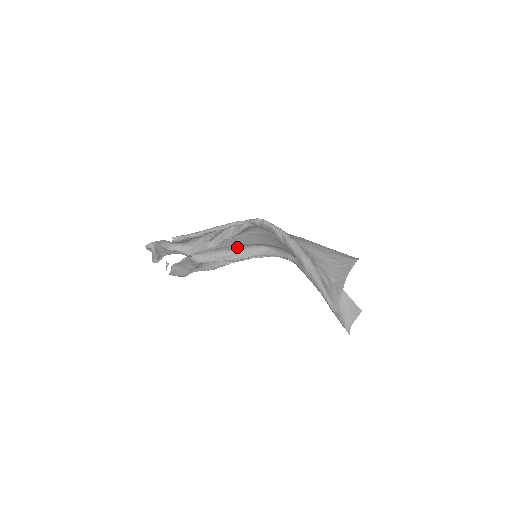
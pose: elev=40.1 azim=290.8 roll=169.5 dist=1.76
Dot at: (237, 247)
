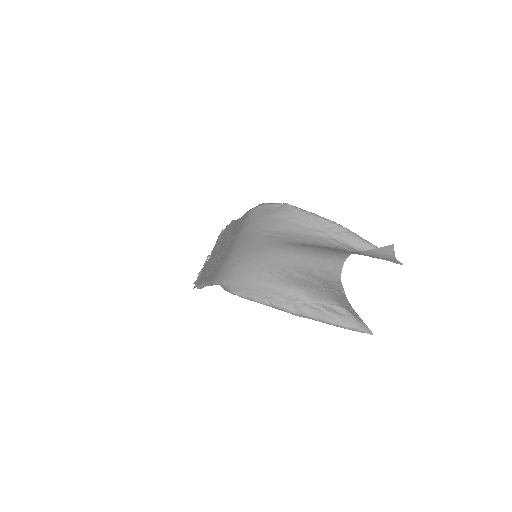
Dot at: (231, 238)
